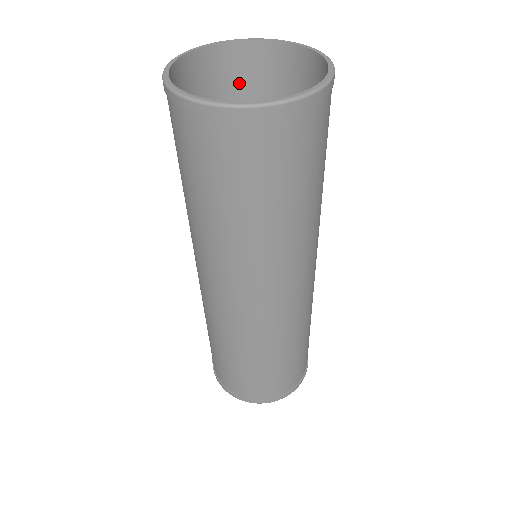
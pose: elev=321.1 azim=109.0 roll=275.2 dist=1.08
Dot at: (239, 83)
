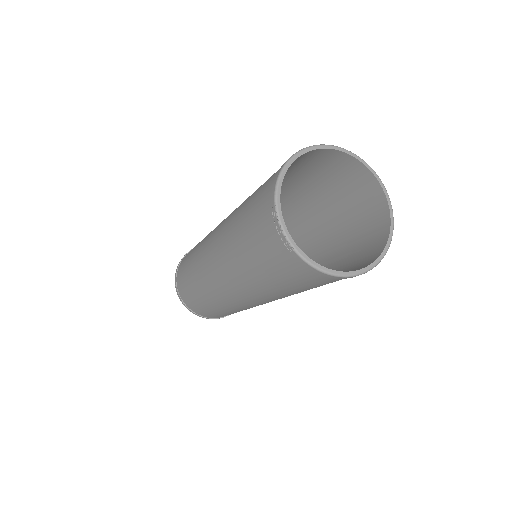
Dot at: occluded
